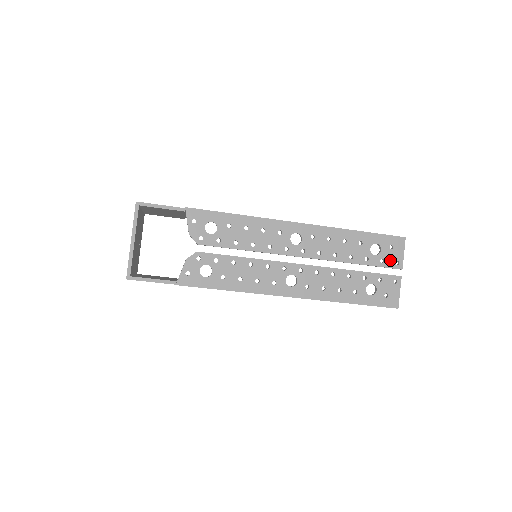
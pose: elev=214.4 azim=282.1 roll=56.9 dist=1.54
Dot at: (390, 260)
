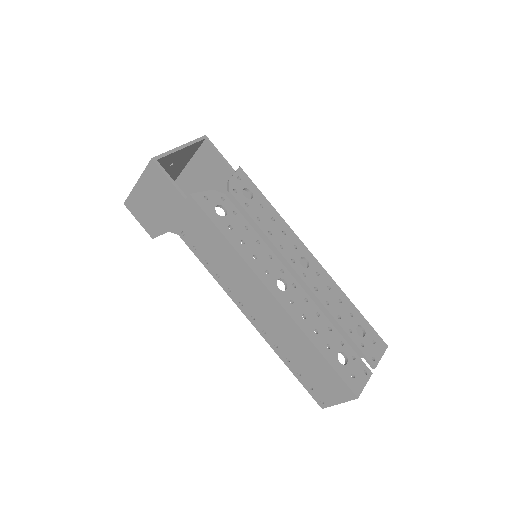
Dot at: (369, 351)
